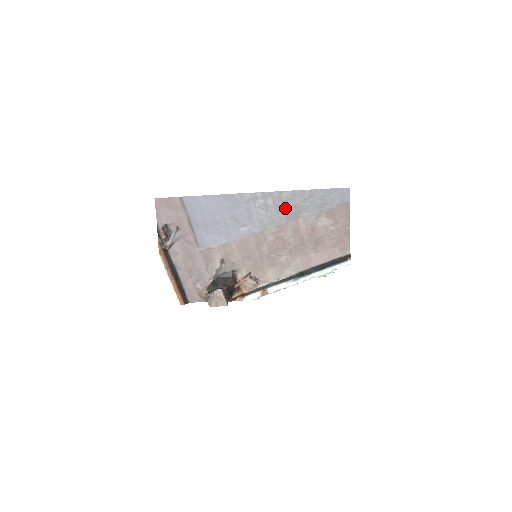
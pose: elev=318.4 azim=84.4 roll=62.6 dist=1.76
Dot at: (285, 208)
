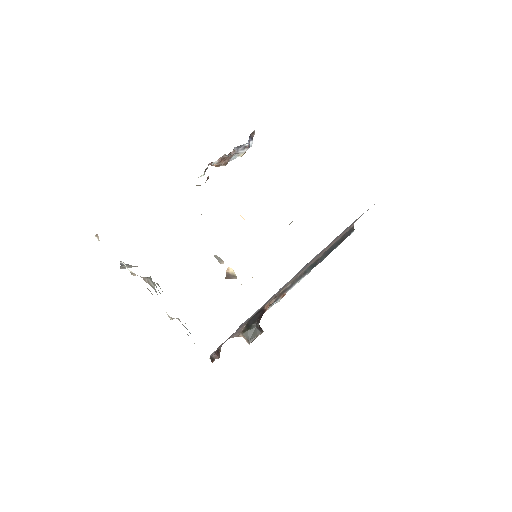
Dot at: occluded
